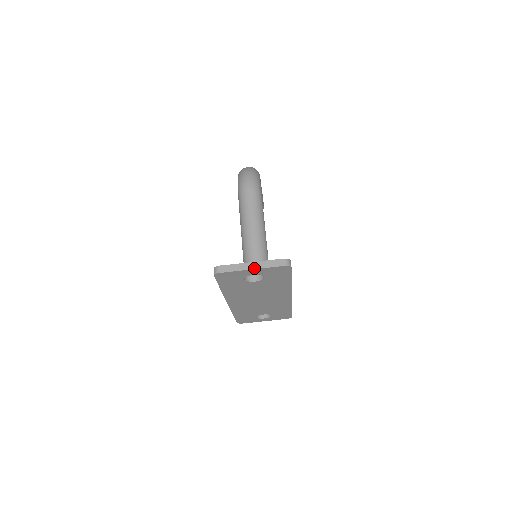
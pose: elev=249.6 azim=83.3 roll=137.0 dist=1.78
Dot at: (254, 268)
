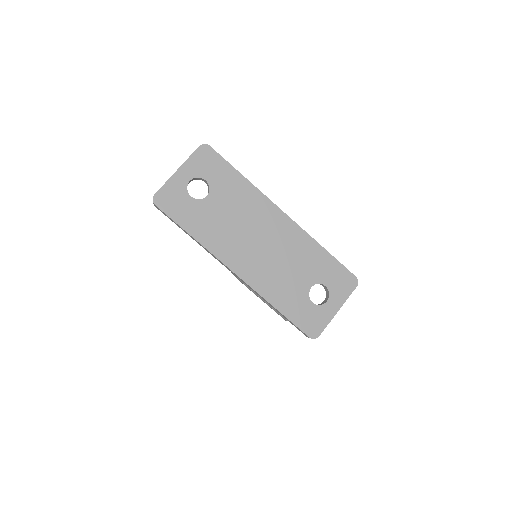
Dot at: (178, 168)
